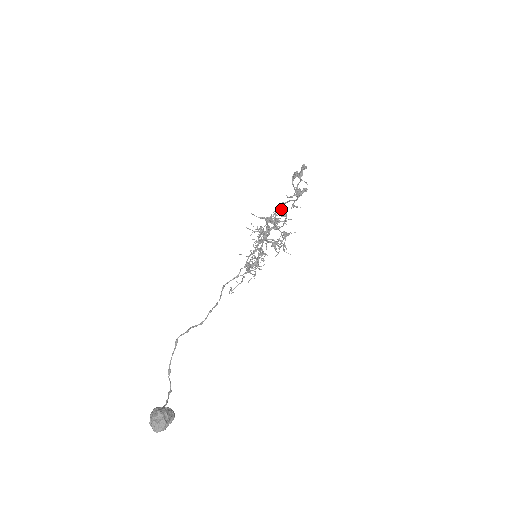
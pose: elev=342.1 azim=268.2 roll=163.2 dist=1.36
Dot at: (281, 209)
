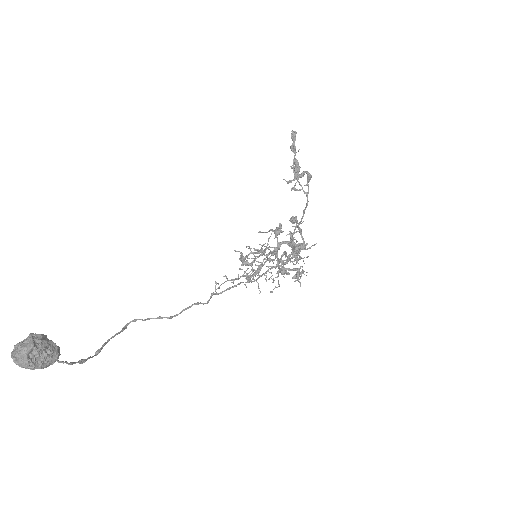
Dot at: (304, 241)
